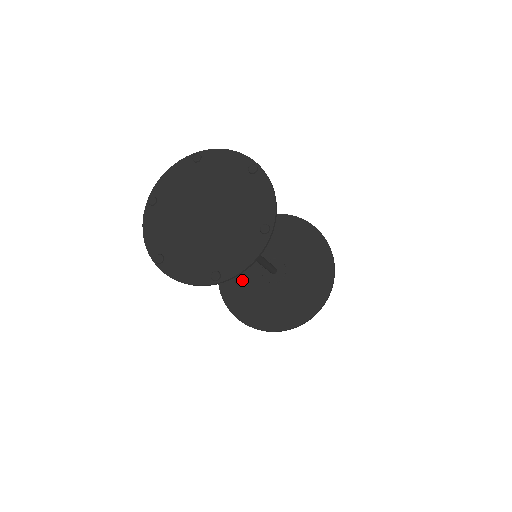
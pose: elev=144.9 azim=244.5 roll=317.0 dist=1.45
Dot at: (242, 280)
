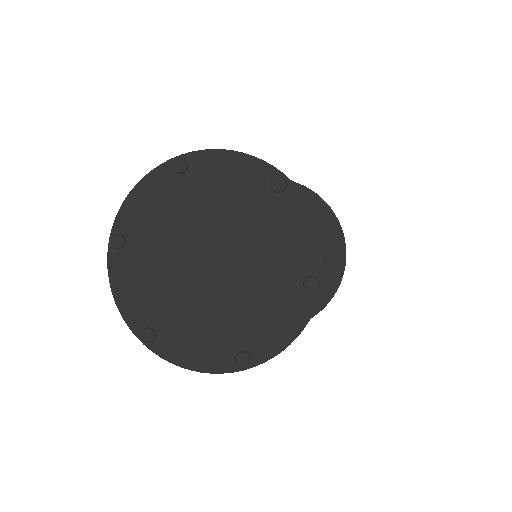
Dot at: occluded
